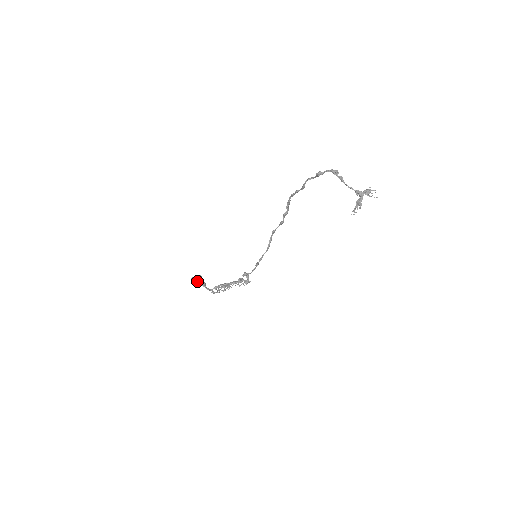
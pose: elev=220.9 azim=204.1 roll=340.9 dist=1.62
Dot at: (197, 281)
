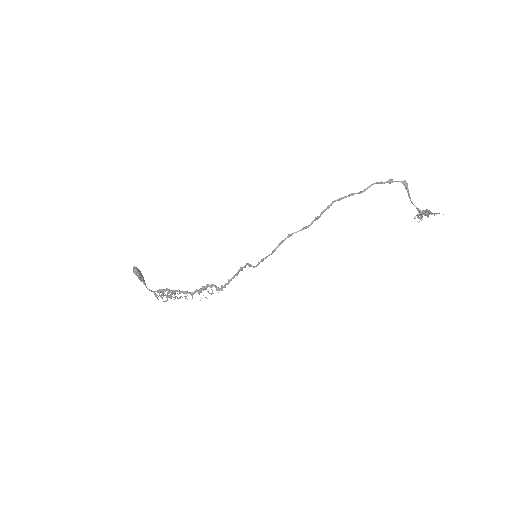
Dot at: occluded
